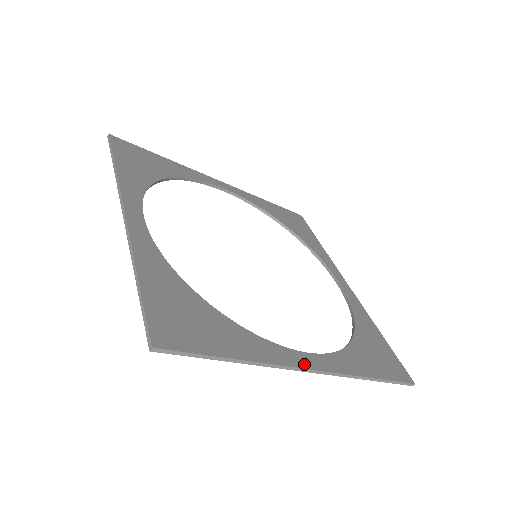
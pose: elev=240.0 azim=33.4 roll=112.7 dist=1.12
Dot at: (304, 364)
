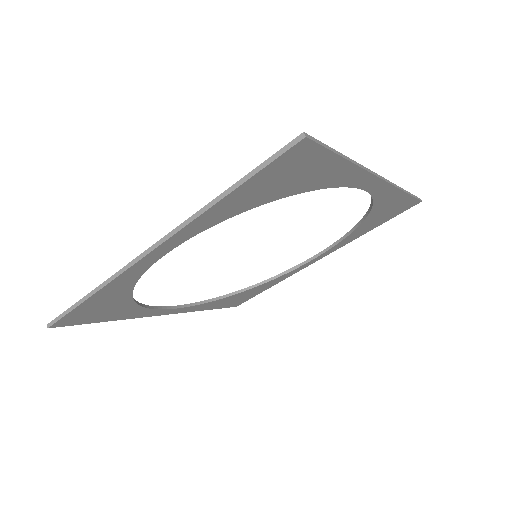
Dot at: occluded
